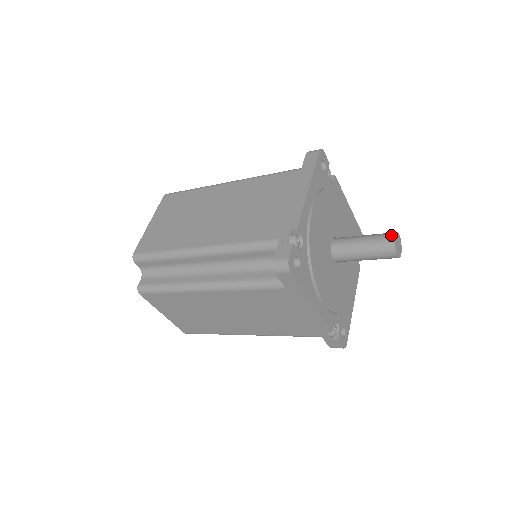
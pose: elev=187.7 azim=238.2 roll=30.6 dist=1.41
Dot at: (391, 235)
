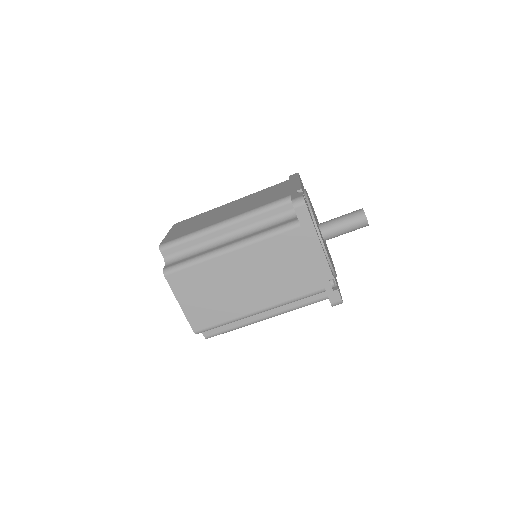
Dot at: (360, 209)
